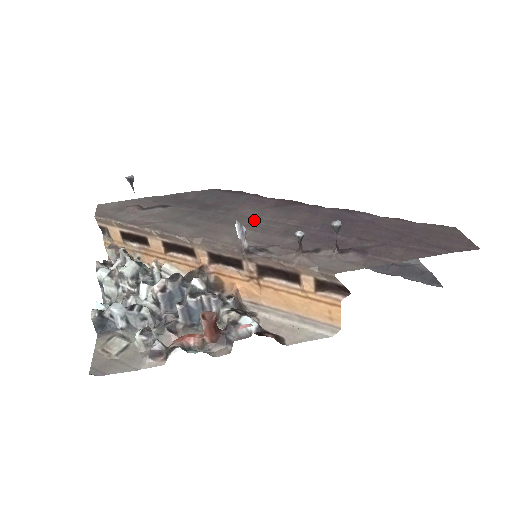
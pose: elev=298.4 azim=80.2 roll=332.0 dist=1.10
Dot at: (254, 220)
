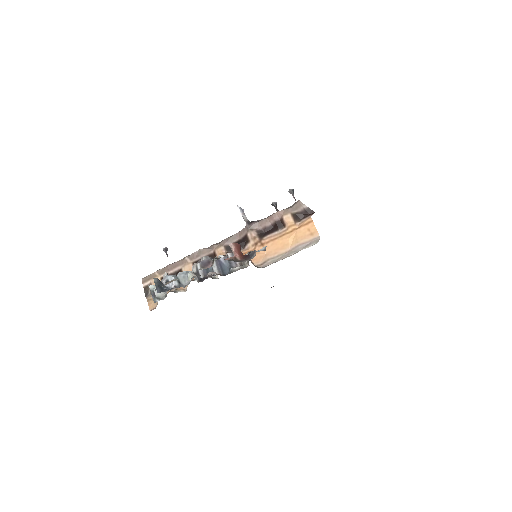
Dot at: occluded
